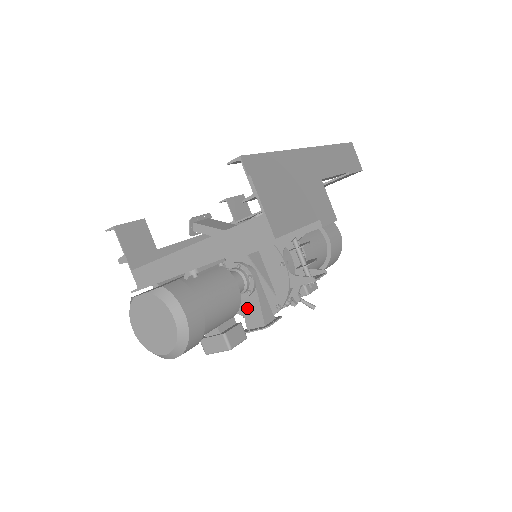
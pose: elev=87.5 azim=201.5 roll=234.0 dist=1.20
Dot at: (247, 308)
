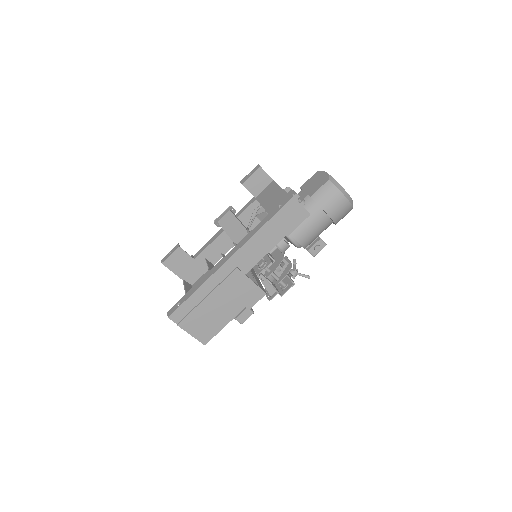
Dot at: occluded
